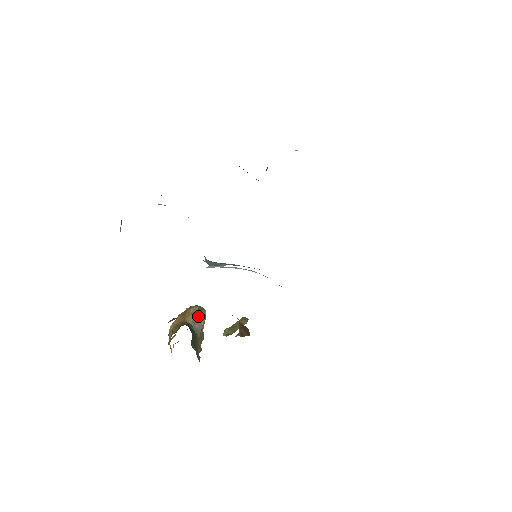
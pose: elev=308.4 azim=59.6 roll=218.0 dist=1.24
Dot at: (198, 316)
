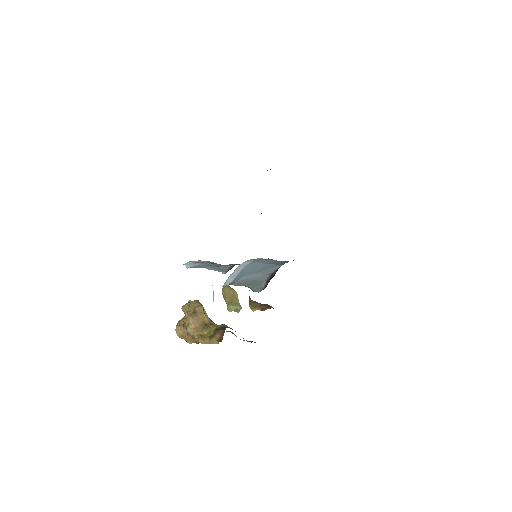
Dot at: occluded
